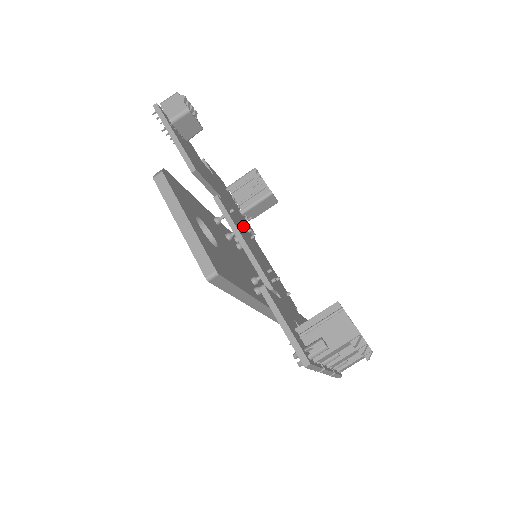
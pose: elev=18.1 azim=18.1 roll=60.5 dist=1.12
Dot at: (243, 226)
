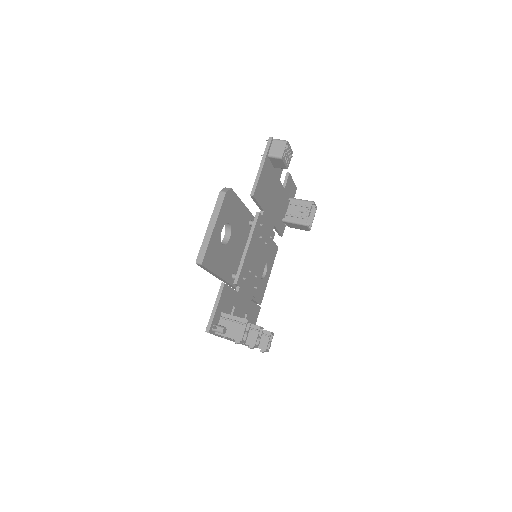
Dot at: (261, 237)
